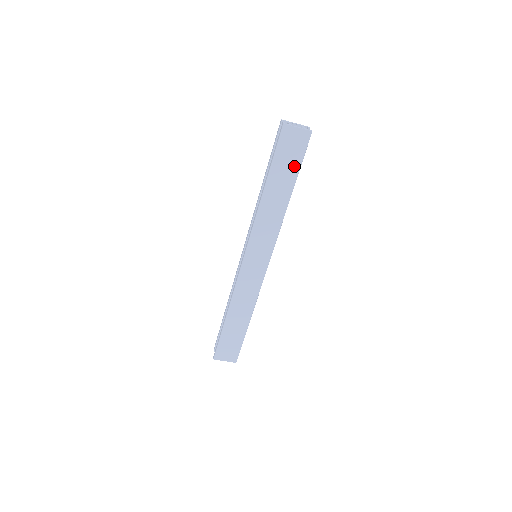
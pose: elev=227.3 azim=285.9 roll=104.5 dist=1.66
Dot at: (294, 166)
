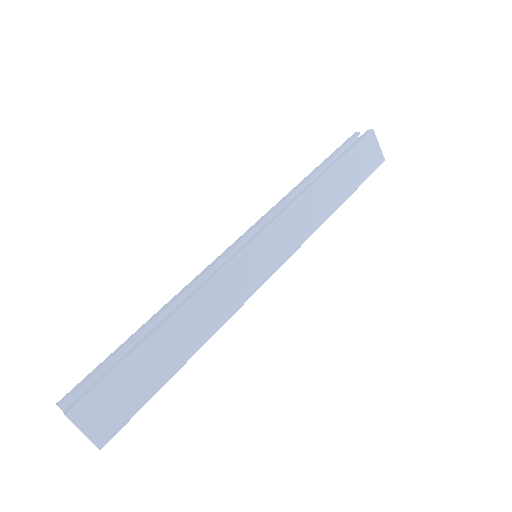
Dot at: (359, 177)
